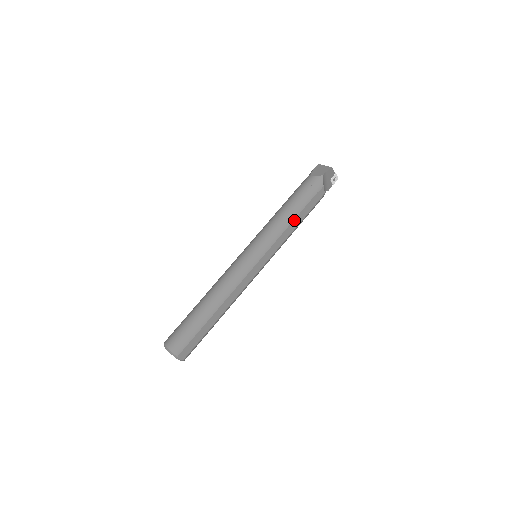
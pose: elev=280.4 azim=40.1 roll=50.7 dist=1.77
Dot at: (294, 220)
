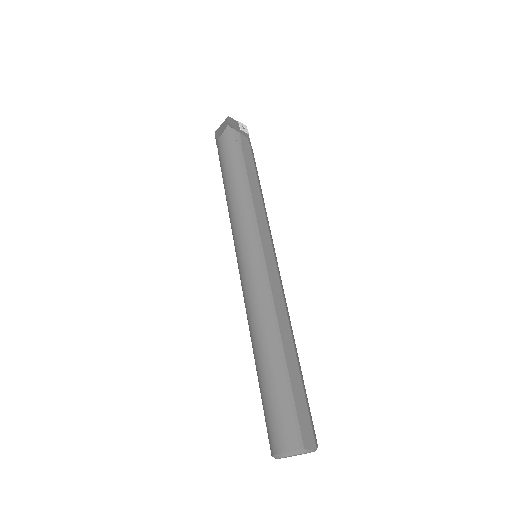
Dot at: (249, 183)
